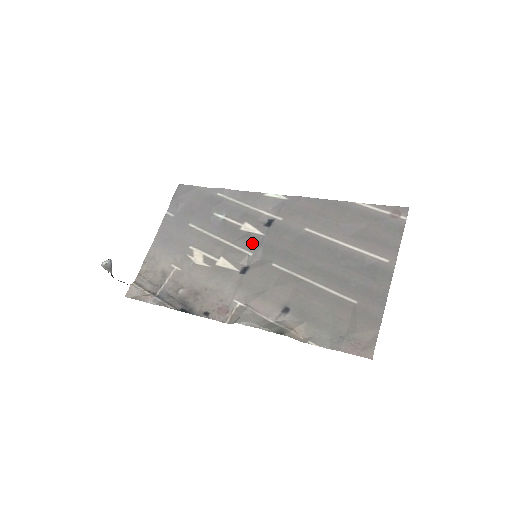
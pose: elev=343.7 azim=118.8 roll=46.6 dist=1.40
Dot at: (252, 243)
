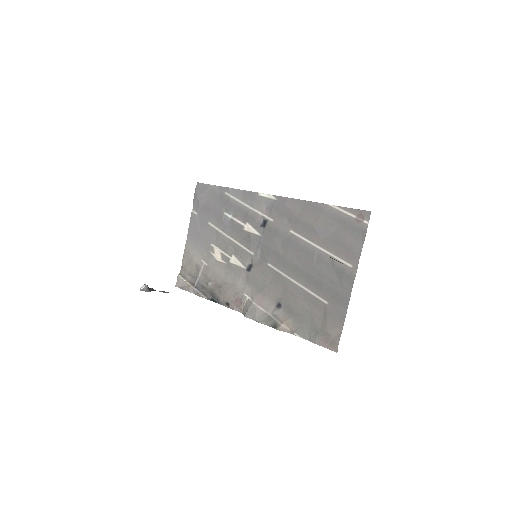
Dot at: (253, 243)
